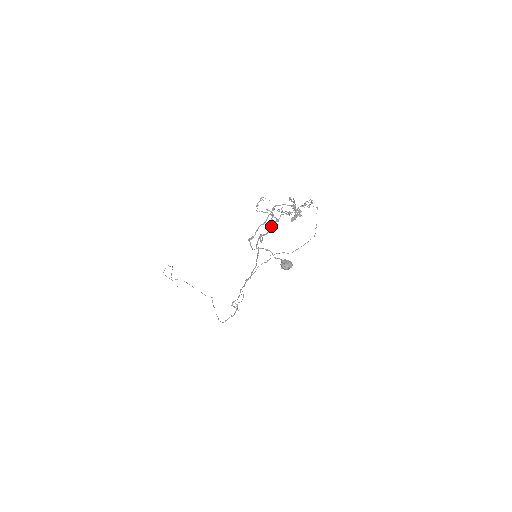
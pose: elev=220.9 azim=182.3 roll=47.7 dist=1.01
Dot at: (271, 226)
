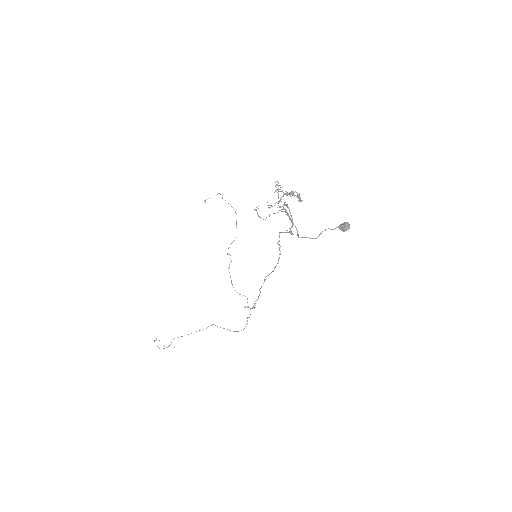
Dot at: (290, 218)
